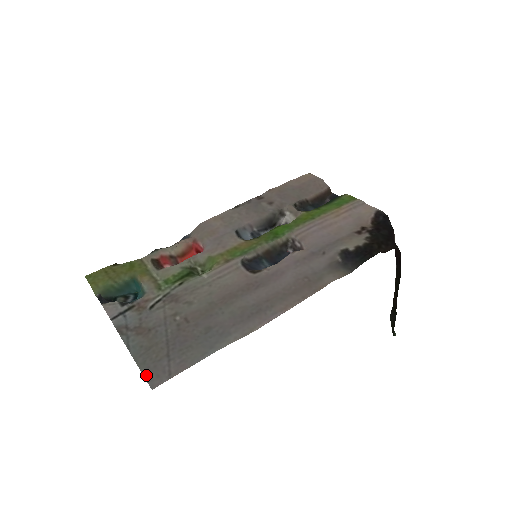
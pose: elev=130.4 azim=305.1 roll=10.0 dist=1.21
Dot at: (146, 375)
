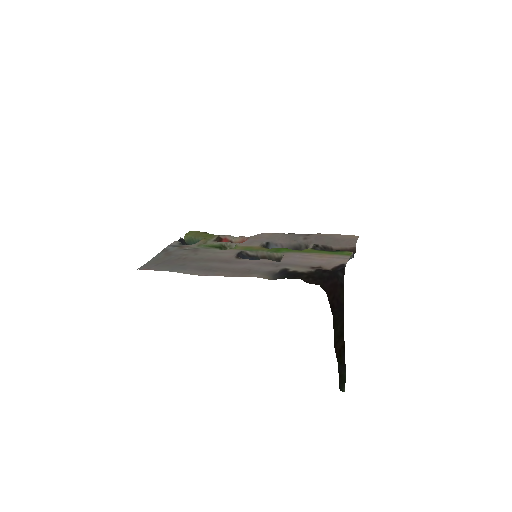
Dot at: (144, 265)
